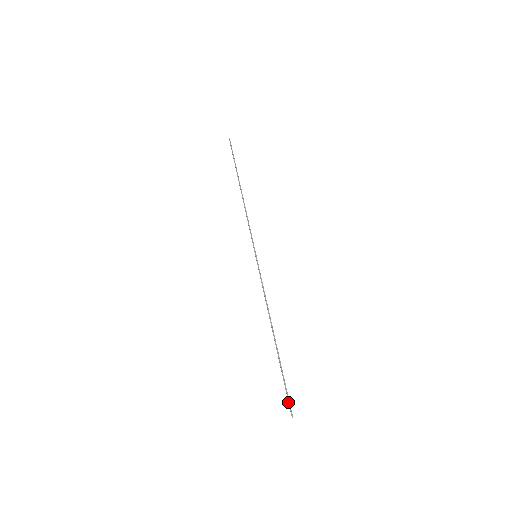
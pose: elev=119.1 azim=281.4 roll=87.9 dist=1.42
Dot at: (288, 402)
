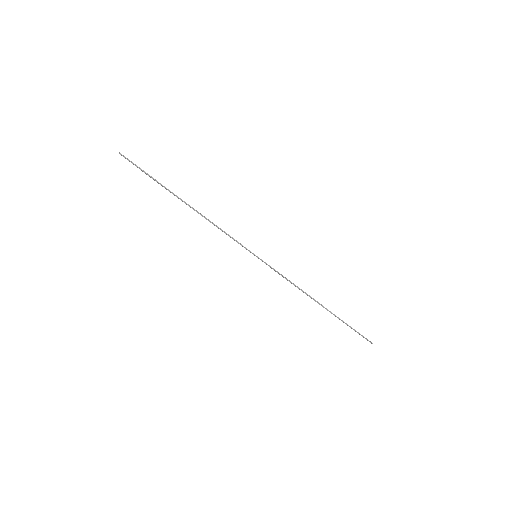
Dot at: occluded
